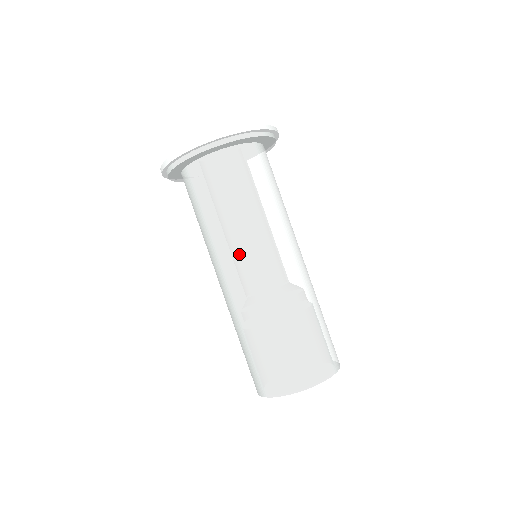
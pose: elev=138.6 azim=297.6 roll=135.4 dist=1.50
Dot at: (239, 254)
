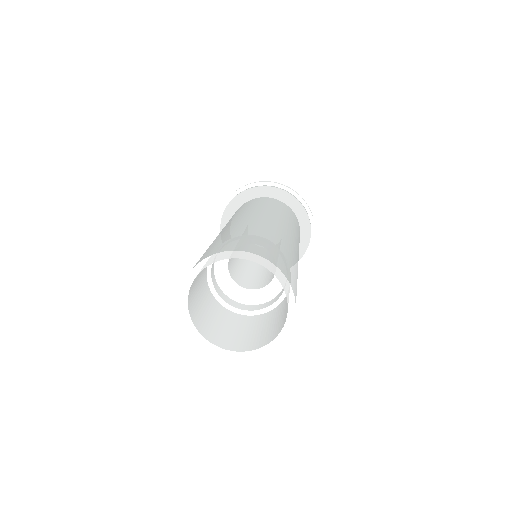
Dot at: occluded
